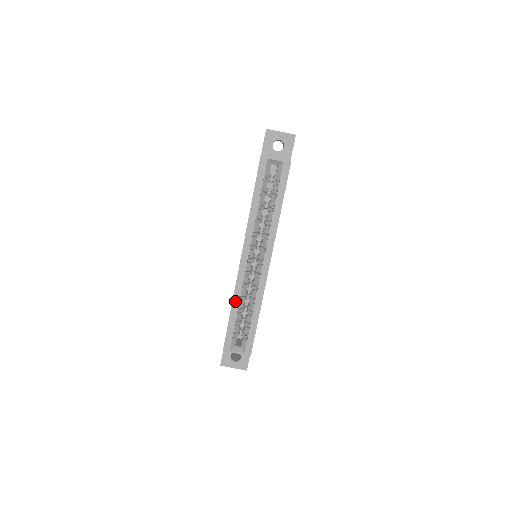
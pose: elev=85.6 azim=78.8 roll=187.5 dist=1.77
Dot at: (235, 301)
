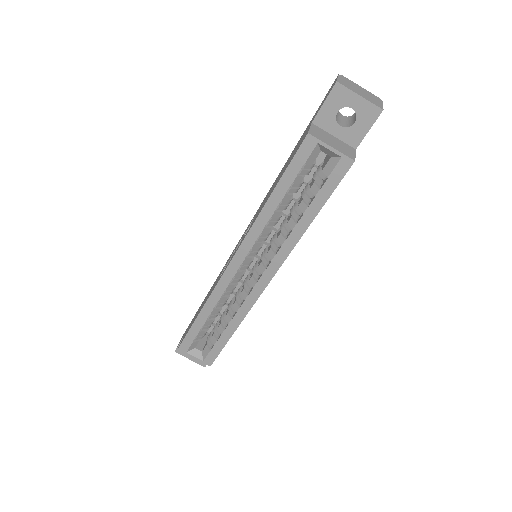
Dot at: (207, 307)
